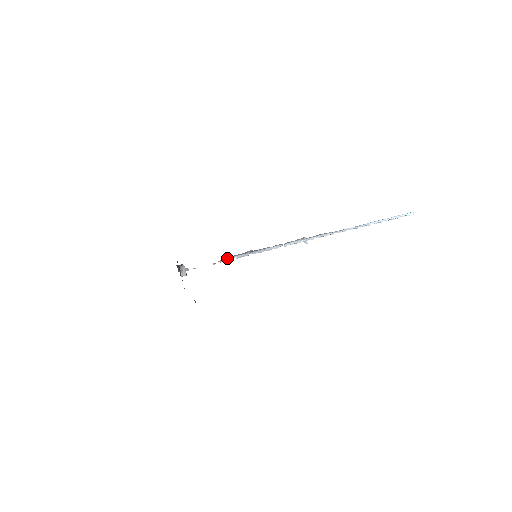
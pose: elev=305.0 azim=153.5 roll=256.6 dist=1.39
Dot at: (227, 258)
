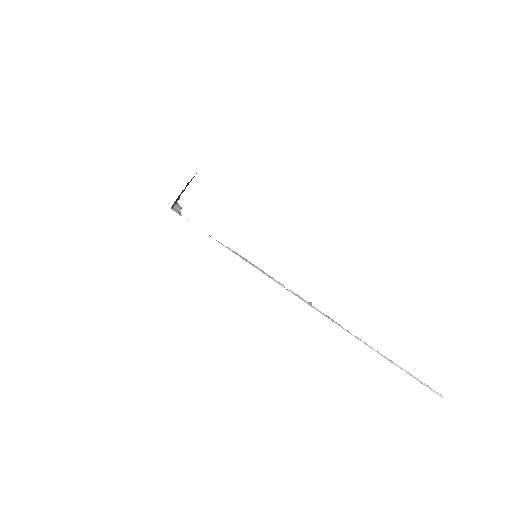
Dot at: occluded
